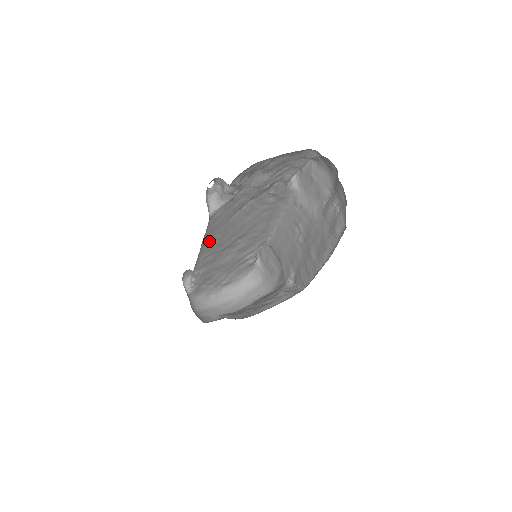
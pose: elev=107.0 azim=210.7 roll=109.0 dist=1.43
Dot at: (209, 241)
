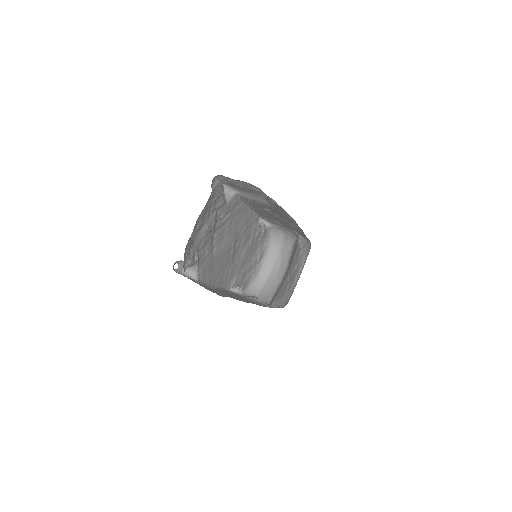
Dot at: (216, 276)
